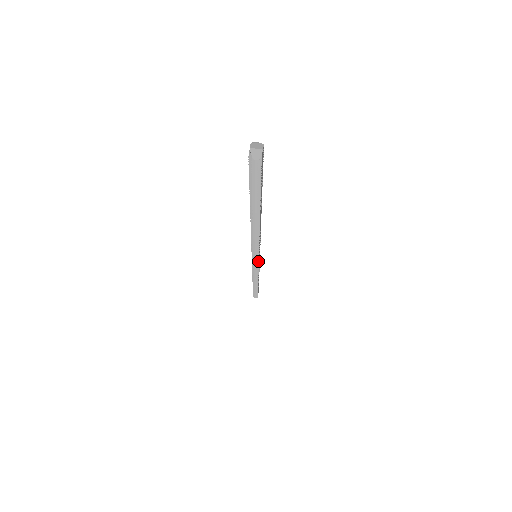
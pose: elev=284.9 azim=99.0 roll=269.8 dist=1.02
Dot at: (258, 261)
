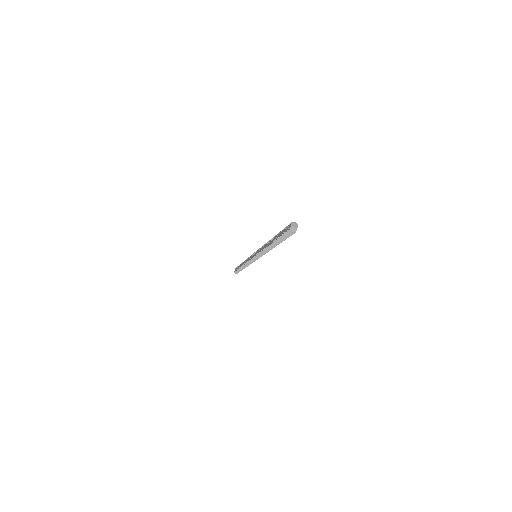
Dot at: (257, 259)
